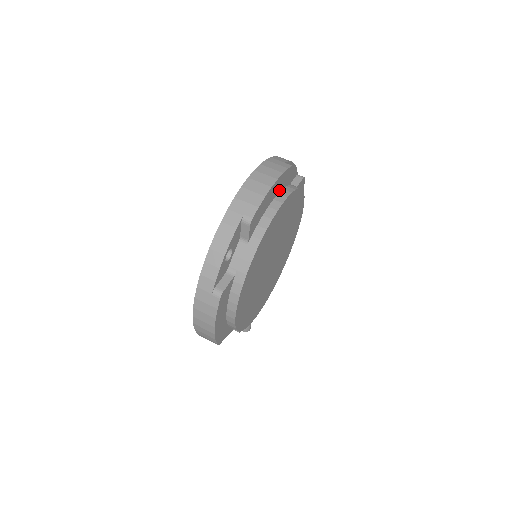
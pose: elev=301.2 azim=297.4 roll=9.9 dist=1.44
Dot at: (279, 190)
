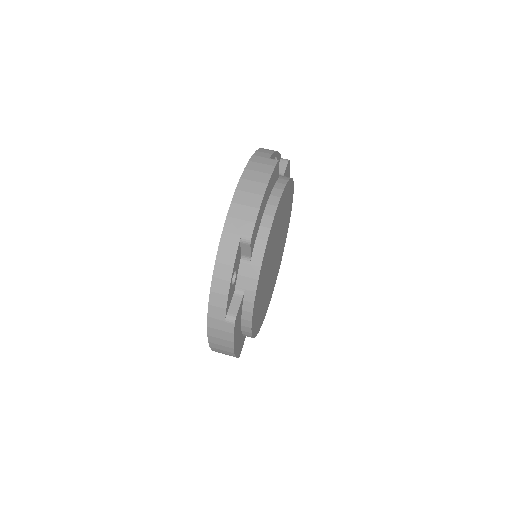
Dot at: (270, 191)
